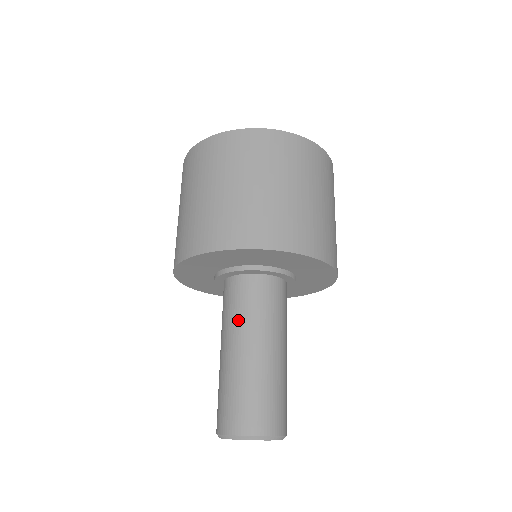
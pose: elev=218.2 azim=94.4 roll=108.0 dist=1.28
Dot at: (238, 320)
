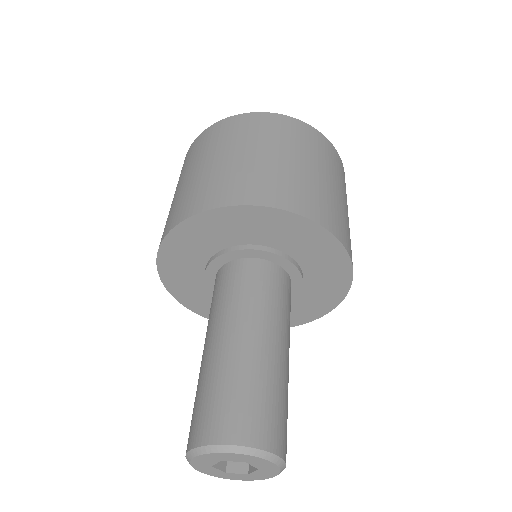
Dot at: (210, 316)
